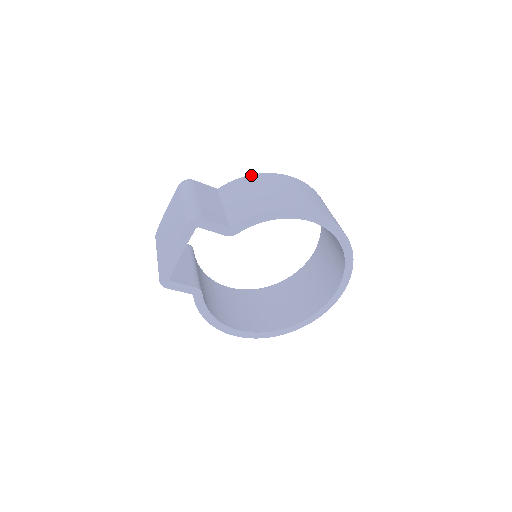
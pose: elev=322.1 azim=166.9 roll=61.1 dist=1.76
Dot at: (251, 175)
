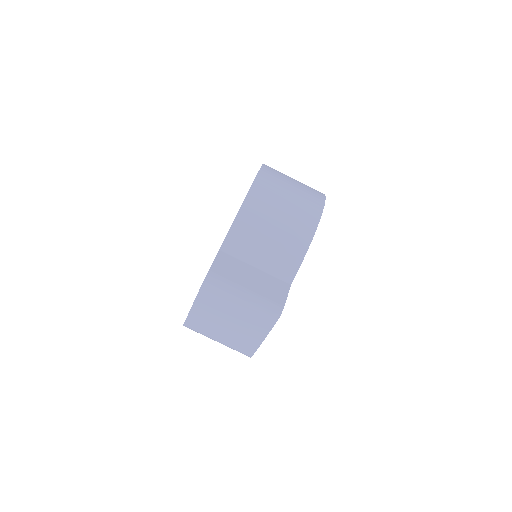
Dot at: (239, 213)
